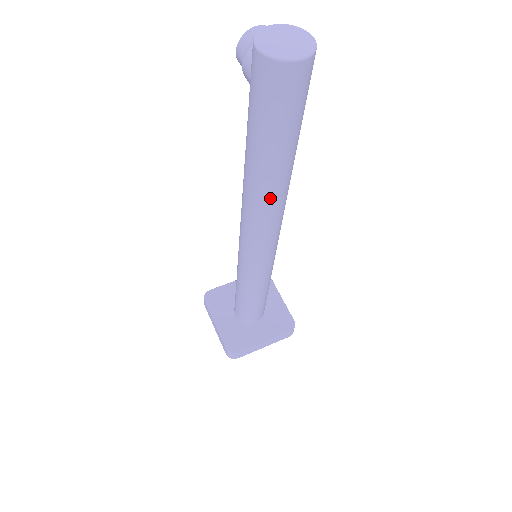
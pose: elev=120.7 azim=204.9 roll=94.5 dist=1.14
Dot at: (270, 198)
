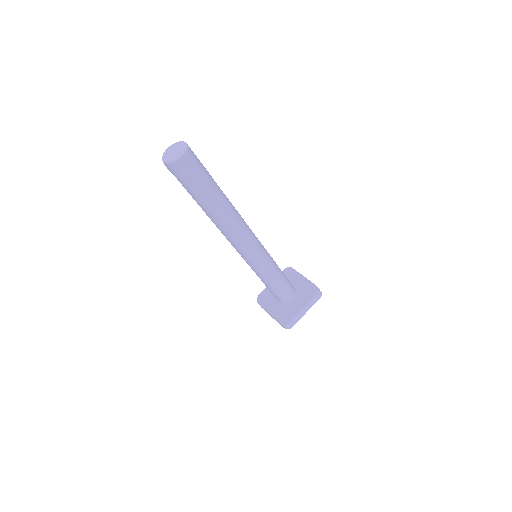
Dot at: (225, 219)
